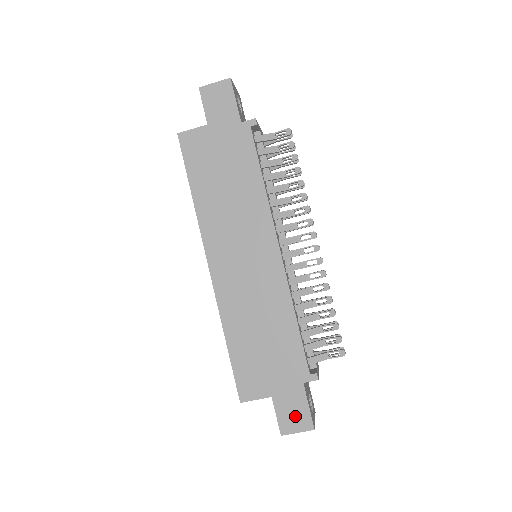
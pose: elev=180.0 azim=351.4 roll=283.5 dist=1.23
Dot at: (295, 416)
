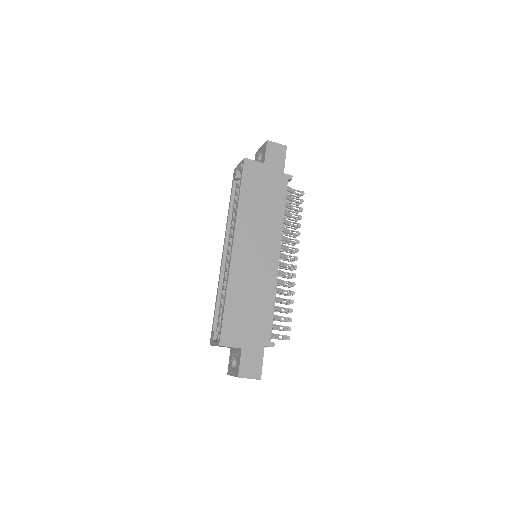
Dot at: (252, 367)
